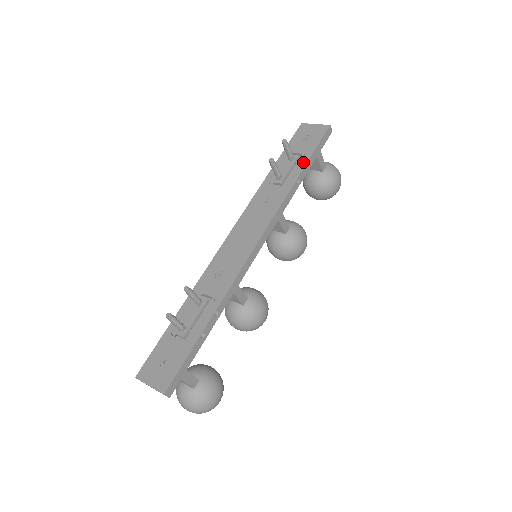
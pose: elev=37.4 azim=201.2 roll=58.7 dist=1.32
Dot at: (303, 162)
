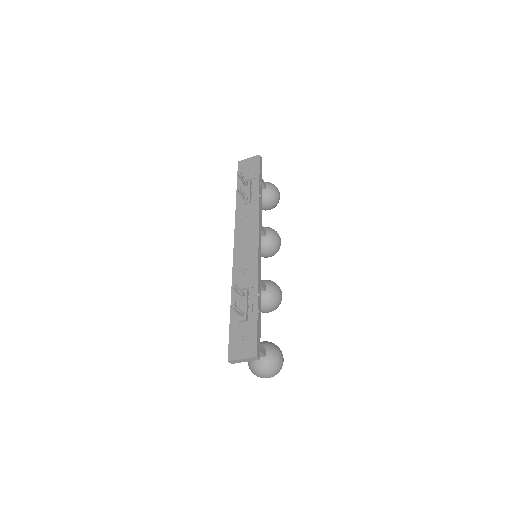
Dot at: (256, 183)
